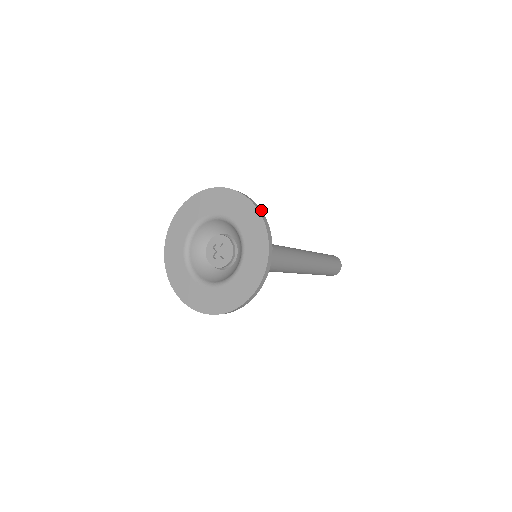
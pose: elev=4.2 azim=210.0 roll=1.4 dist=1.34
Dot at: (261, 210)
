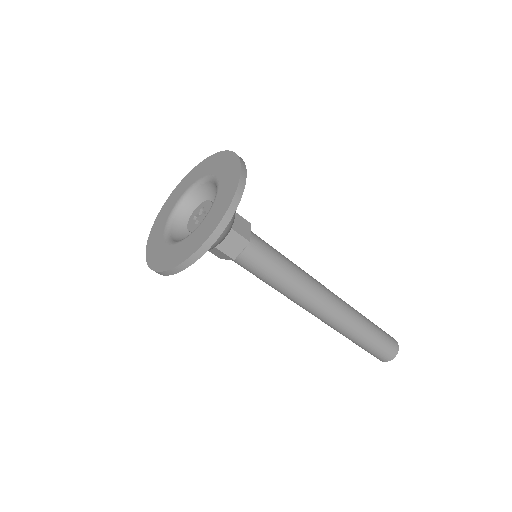
Dot at: occluded
